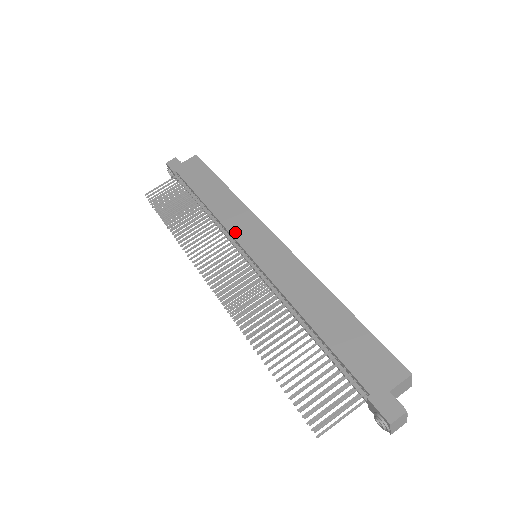
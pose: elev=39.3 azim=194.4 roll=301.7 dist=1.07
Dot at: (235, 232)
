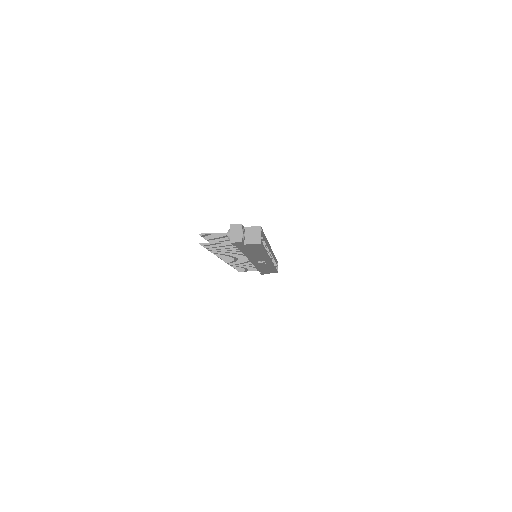
Dot at: occluded
